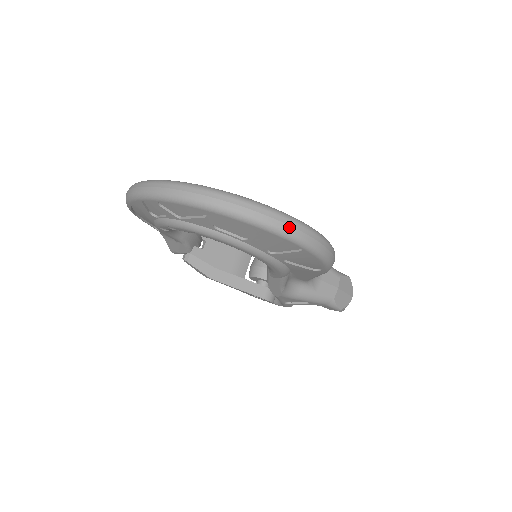
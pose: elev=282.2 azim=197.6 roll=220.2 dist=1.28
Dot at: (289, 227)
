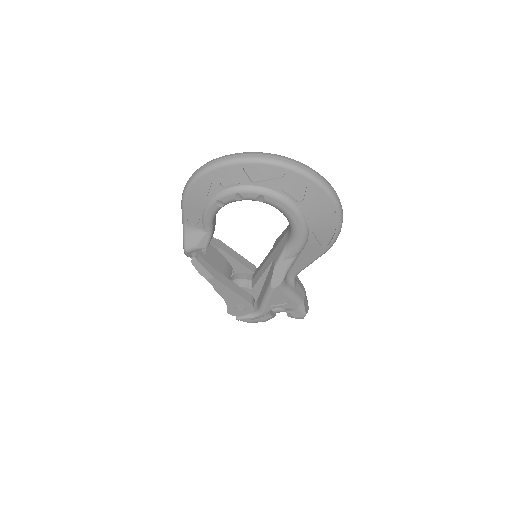
Dot at: (334, 191)
